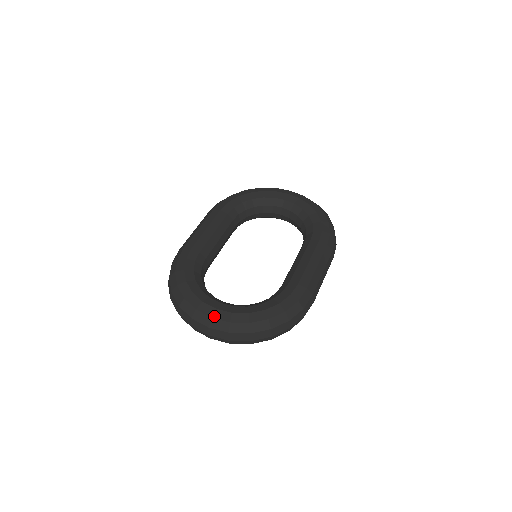
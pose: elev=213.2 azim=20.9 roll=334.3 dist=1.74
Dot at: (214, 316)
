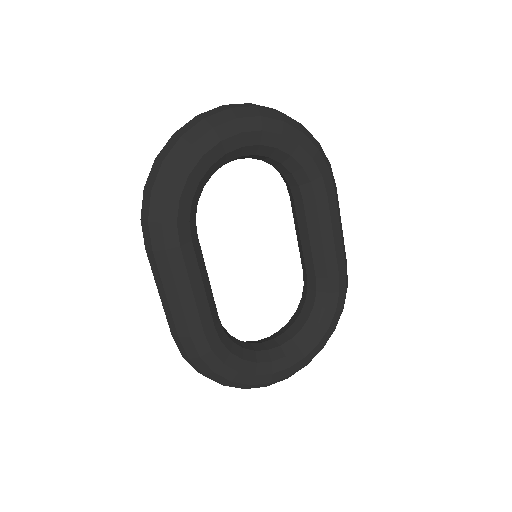
Dot at: (292, 373)
